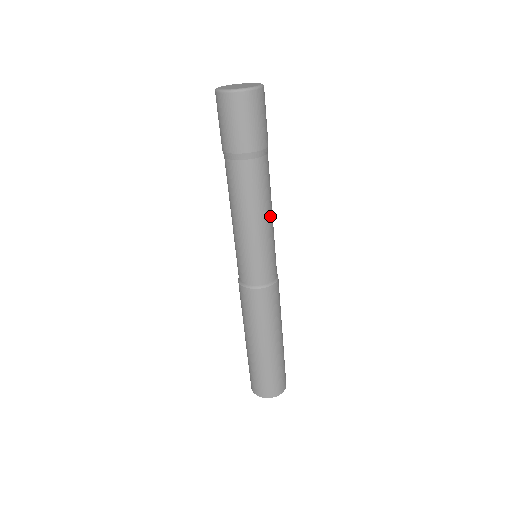
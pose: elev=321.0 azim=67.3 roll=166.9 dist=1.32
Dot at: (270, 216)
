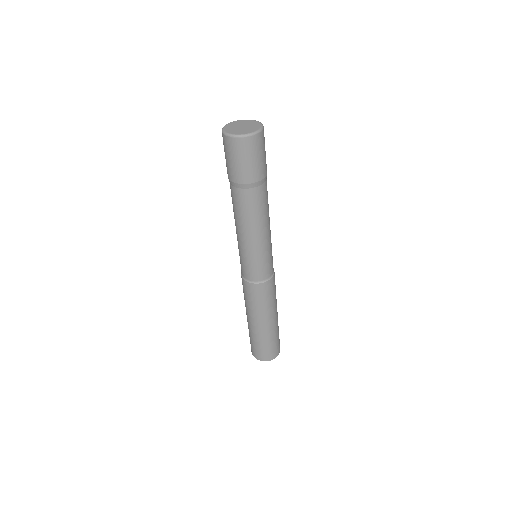
Dot at: (259, 233)
